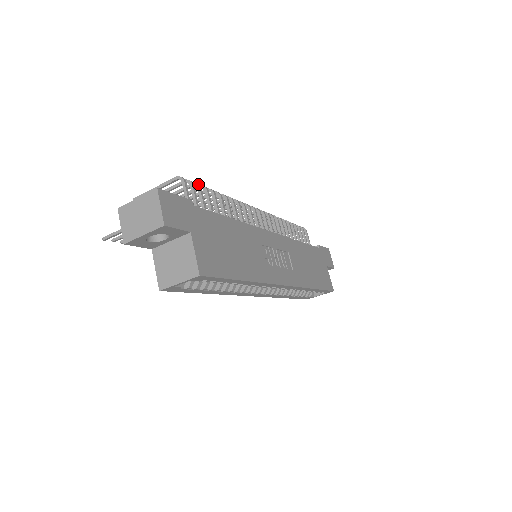
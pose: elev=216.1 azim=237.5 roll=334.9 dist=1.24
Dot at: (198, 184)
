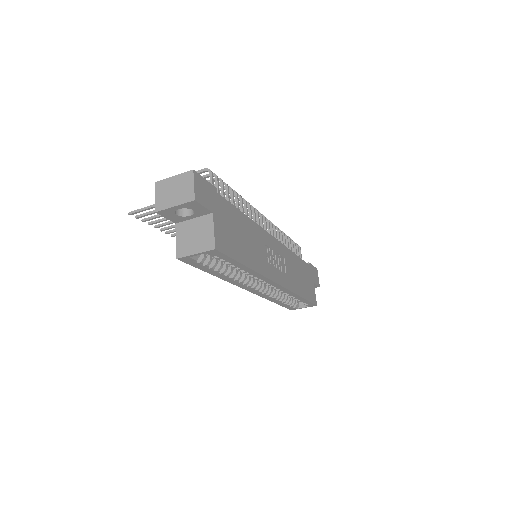
Dot at: (221, 179)
